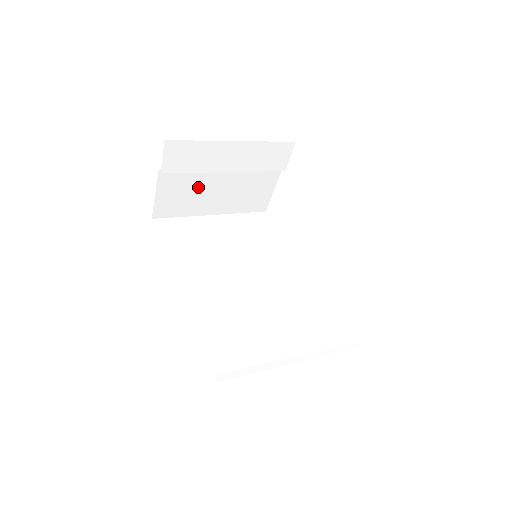
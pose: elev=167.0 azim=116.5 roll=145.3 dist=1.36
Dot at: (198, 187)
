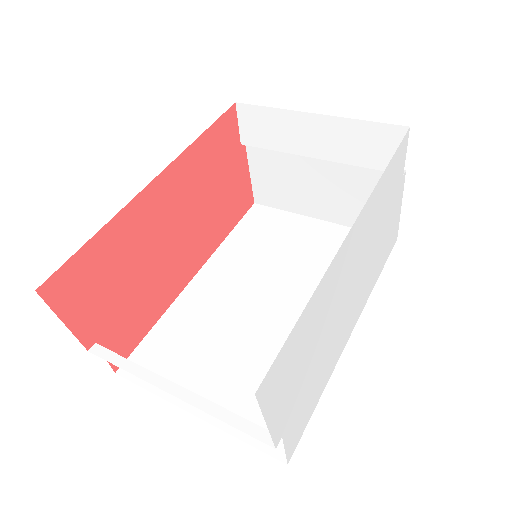
Dot at: (293, 174)
